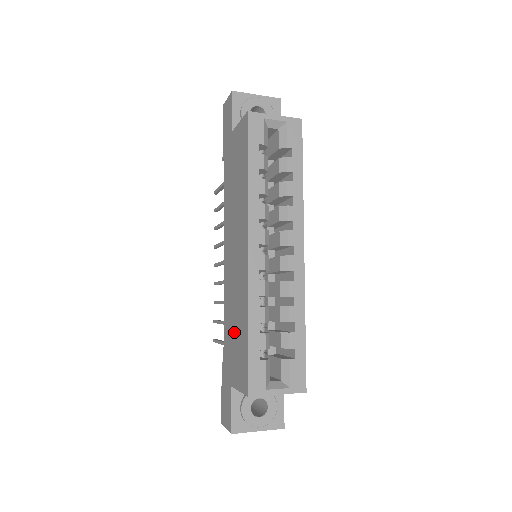
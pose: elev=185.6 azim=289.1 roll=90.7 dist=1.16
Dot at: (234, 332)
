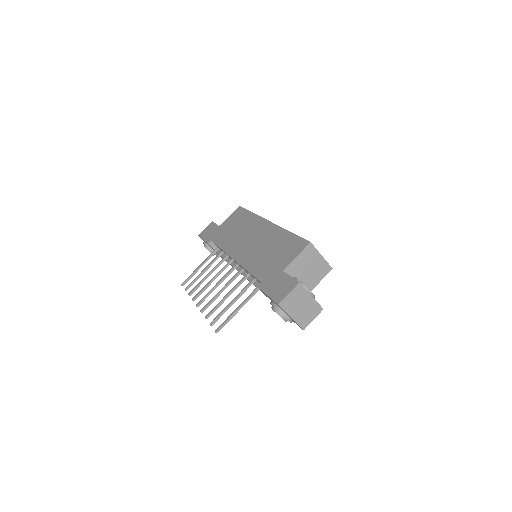
Dot at: (271, 253)
